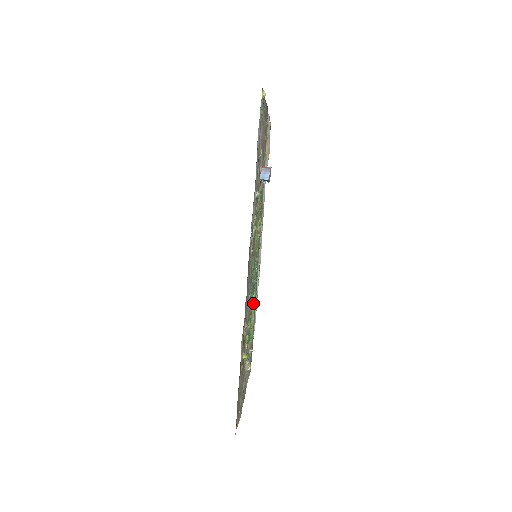
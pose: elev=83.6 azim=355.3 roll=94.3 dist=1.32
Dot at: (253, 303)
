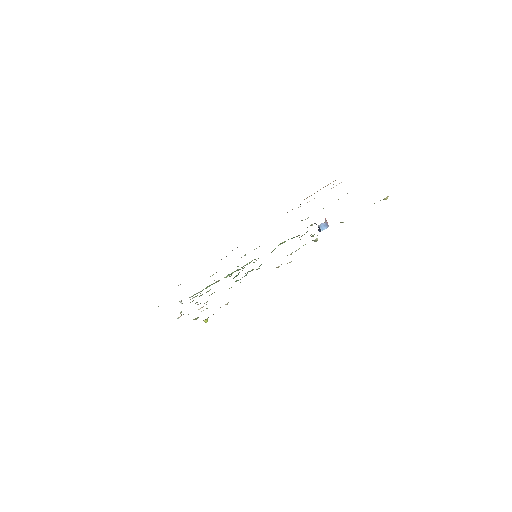
Dot at: occluded
